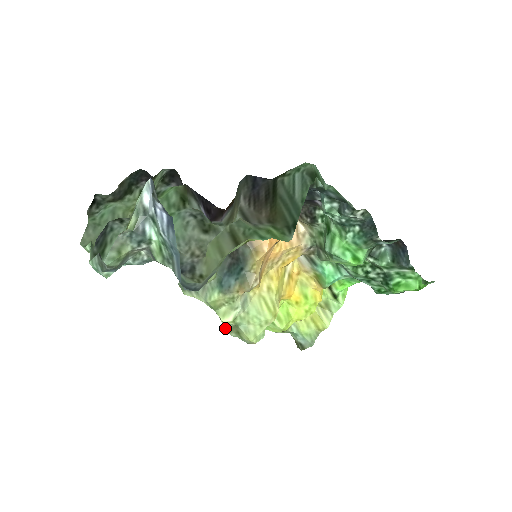
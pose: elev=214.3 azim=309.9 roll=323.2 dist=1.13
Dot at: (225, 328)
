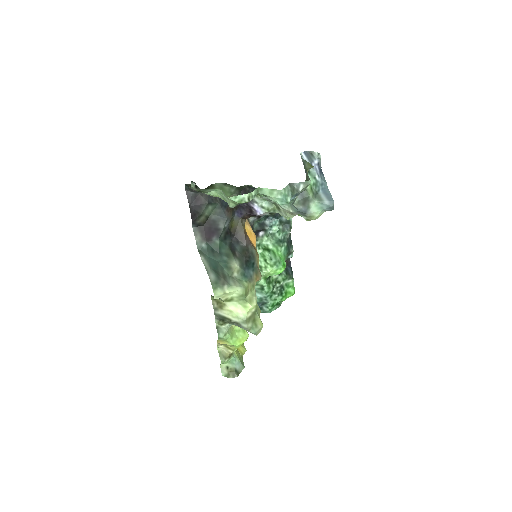
Dot at: (246, 318)
